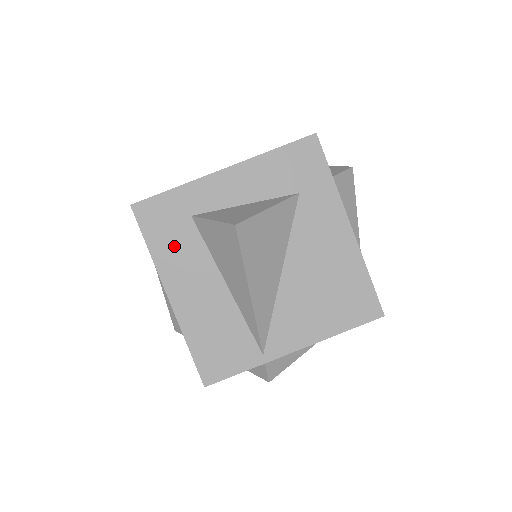
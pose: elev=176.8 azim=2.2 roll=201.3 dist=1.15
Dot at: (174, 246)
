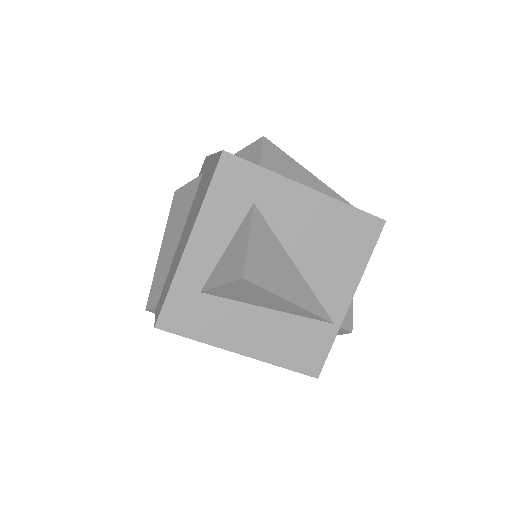
Dot at: (210, 322)
